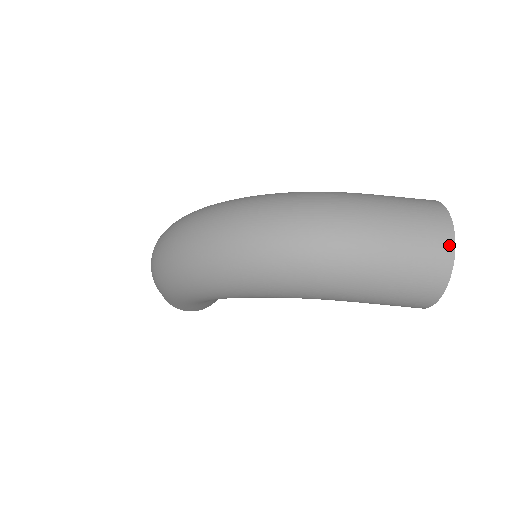
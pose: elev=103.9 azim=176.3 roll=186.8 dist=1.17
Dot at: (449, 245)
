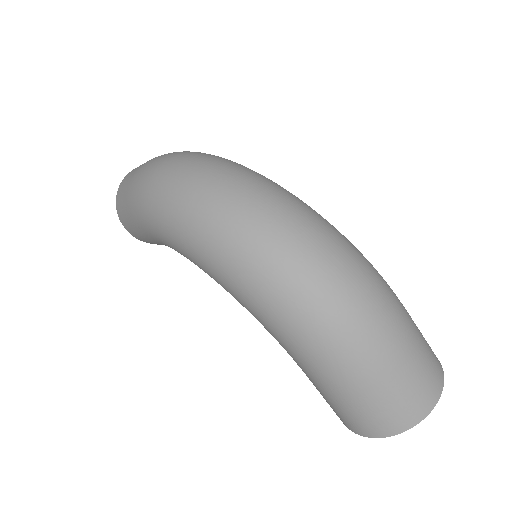
Dot at: (428, 407)
